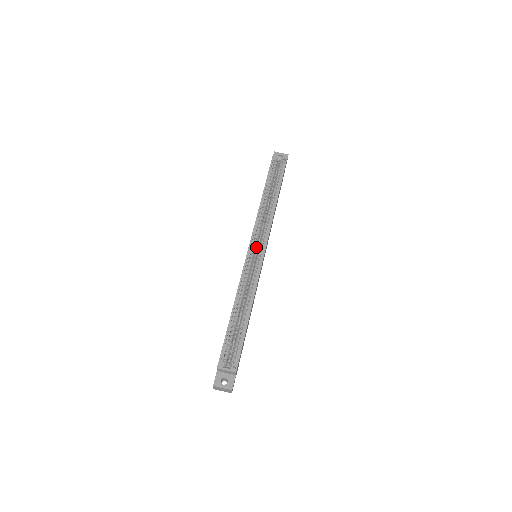
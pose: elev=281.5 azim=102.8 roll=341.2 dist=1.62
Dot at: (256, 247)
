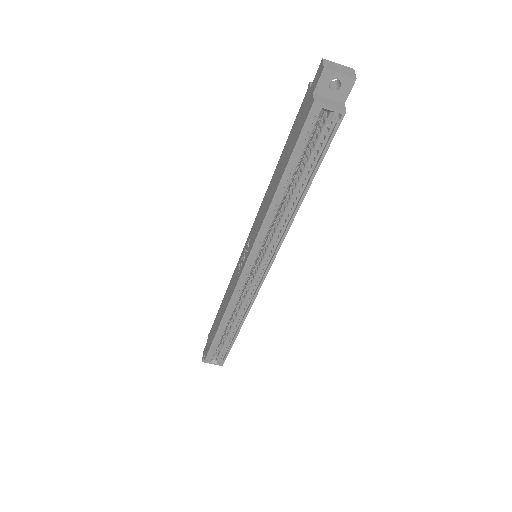
Dot at: occluded
